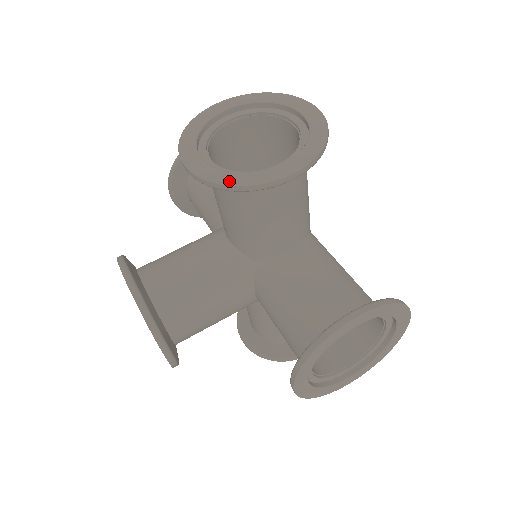
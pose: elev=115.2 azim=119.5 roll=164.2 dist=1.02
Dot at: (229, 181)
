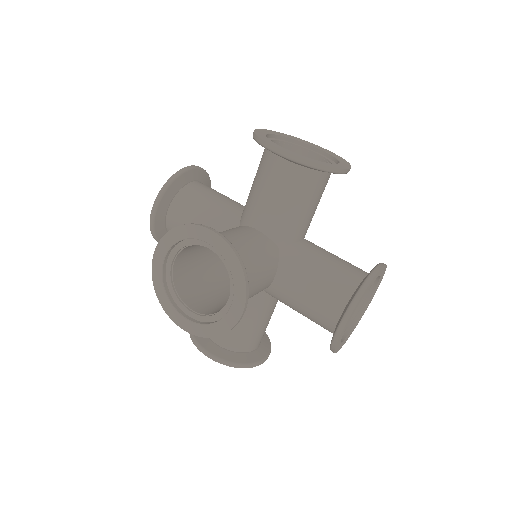
Dot at: (168, 182)
